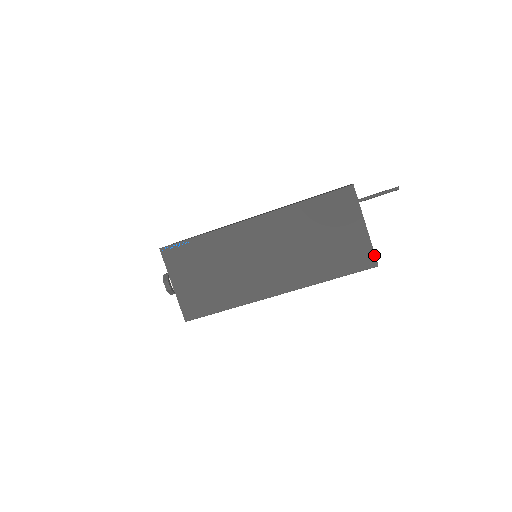
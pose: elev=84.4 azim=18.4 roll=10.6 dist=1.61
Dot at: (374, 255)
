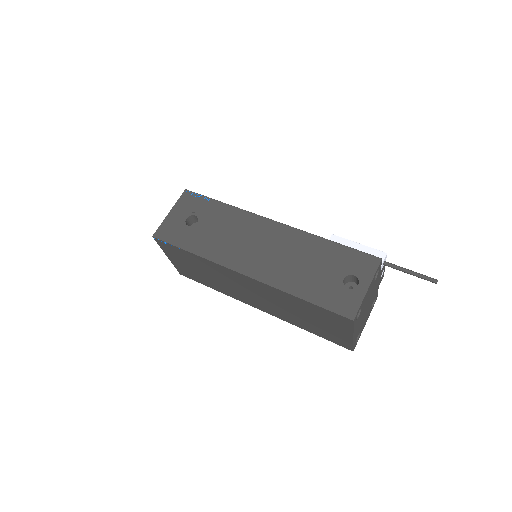
Dot at: (352, 347)
